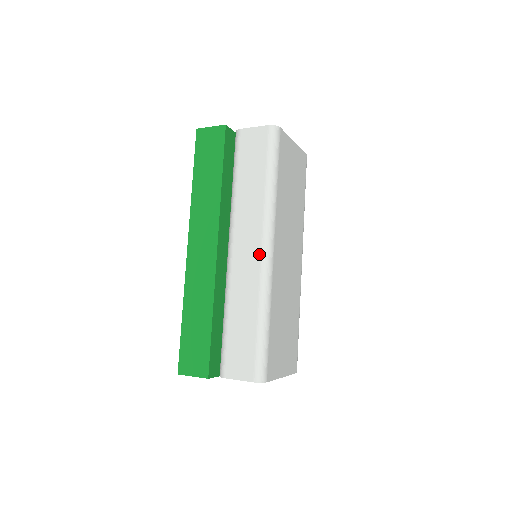
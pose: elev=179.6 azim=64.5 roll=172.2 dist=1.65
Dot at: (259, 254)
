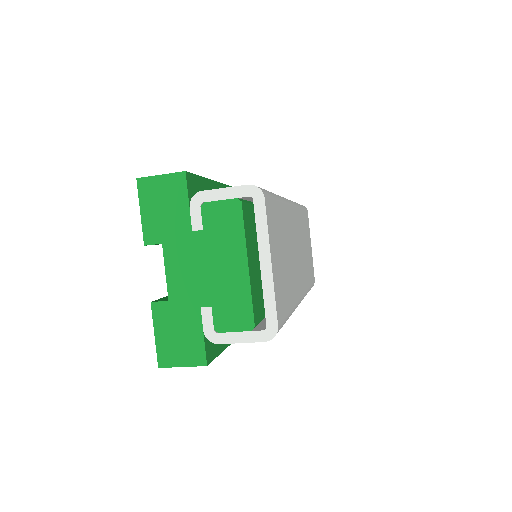
Dot at: occluded
